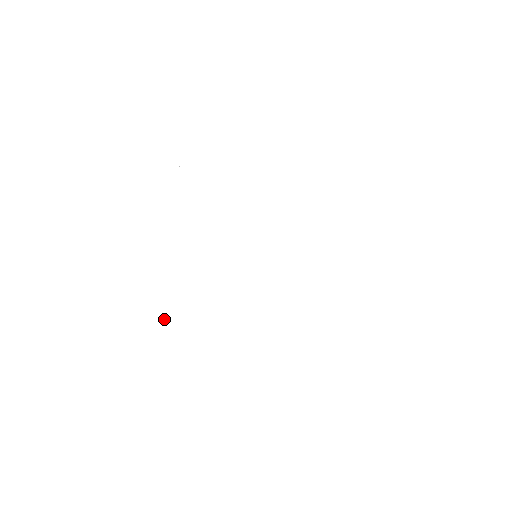
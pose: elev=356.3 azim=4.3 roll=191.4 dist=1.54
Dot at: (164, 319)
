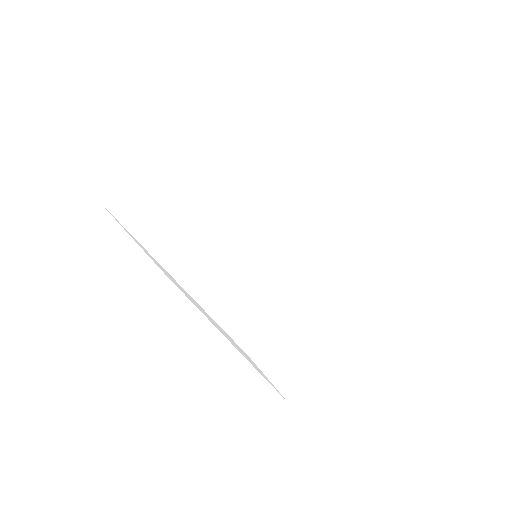
Dot at: (224, 308)
